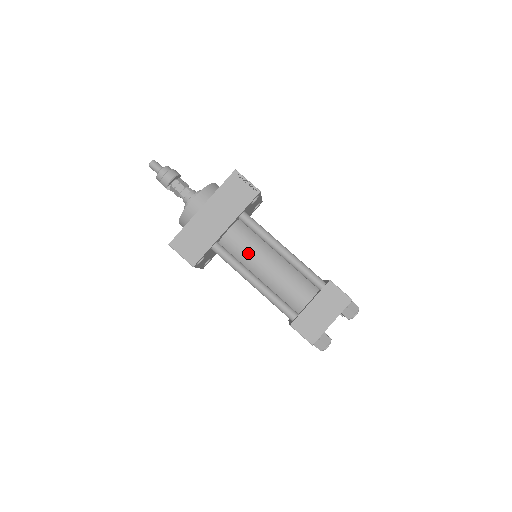
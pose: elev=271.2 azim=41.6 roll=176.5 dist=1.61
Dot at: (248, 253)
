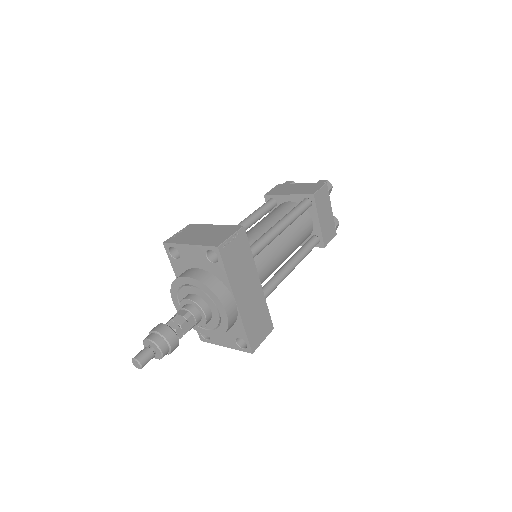
Dot at: (273, 265)
